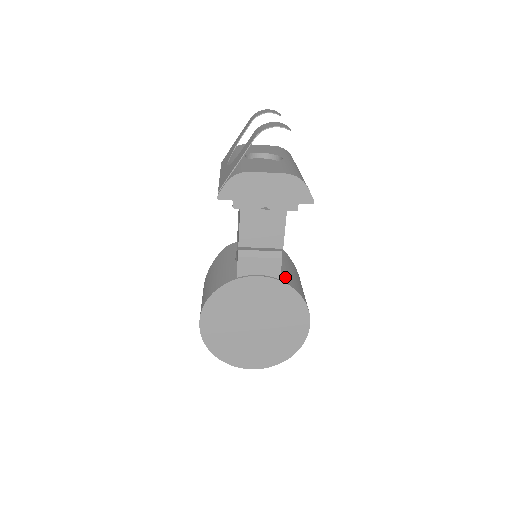
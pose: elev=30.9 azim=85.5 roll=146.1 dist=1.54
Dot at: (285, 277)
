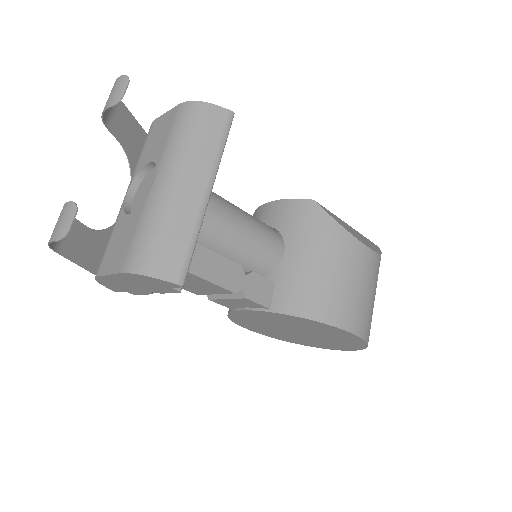
Dot at: (282, 295)
